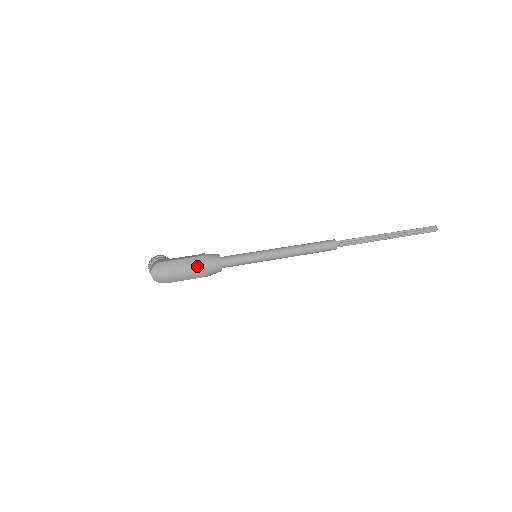
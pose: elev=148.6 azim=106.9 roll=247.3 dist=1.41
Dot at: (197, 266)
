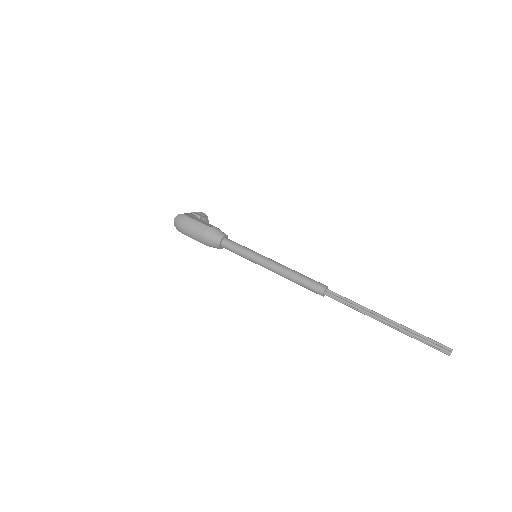
Dot at: (202, 232)
